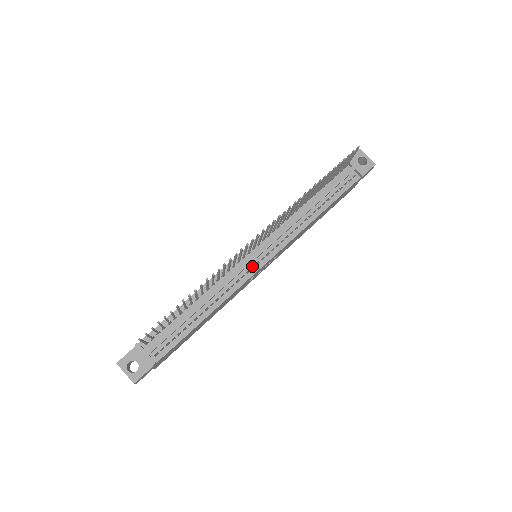
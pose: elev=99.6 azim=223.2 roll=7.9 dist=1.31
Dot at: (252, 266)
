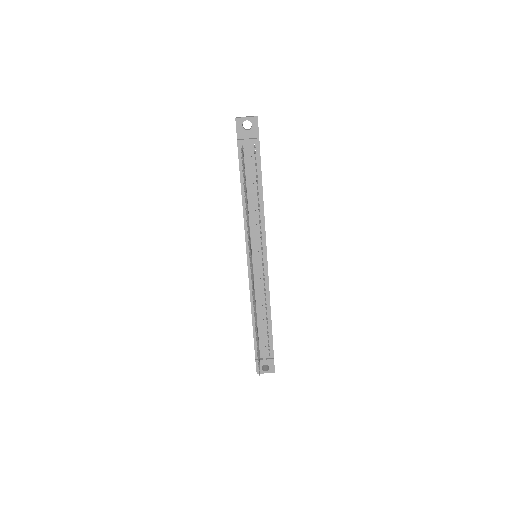
Dot at: (262, 269)
